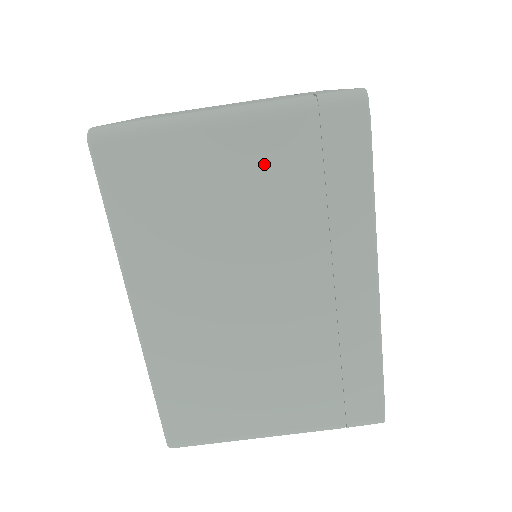
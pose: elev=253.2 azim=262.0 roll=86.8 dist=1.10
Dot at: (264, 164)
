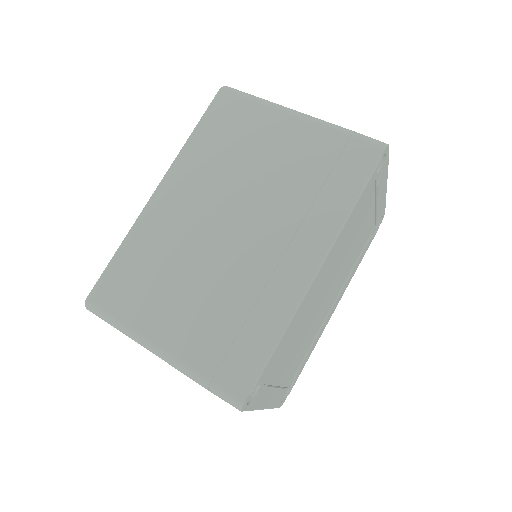
Dot at: (300, 148)
